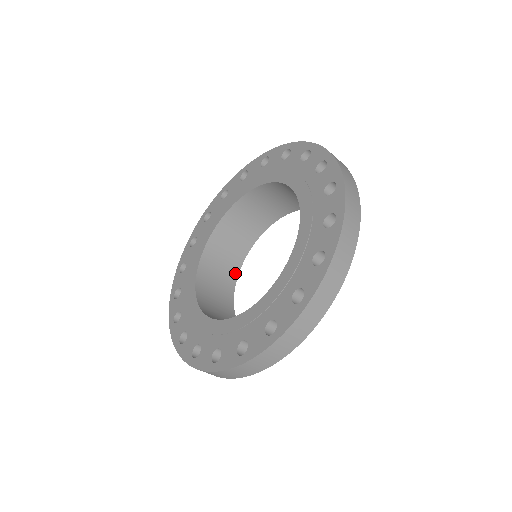
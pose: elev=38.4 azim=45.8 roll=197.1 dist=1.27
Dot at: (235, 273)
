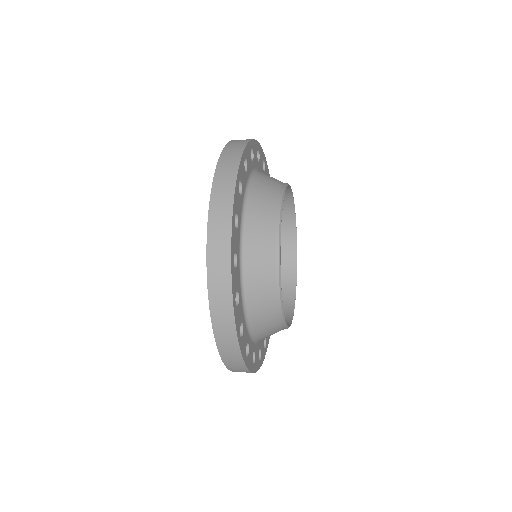
Dot at: (291, 211)
